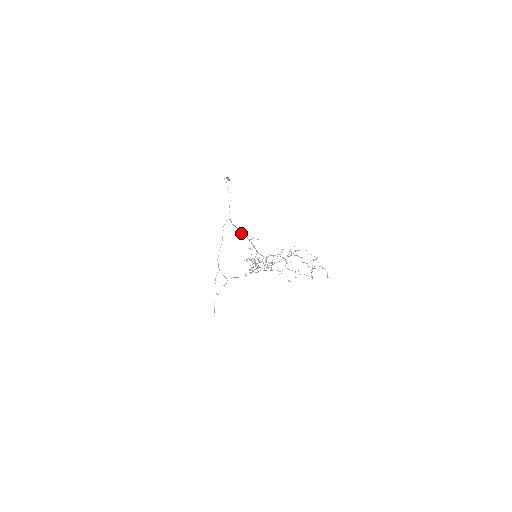
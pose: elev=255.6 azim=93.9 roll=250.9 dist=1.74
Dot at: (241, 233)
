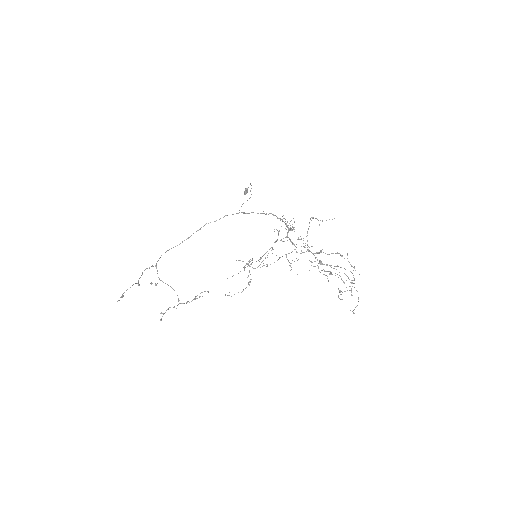
Dot at: occluded
